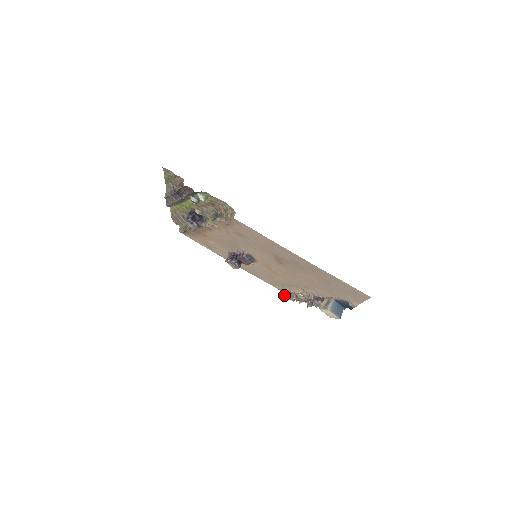
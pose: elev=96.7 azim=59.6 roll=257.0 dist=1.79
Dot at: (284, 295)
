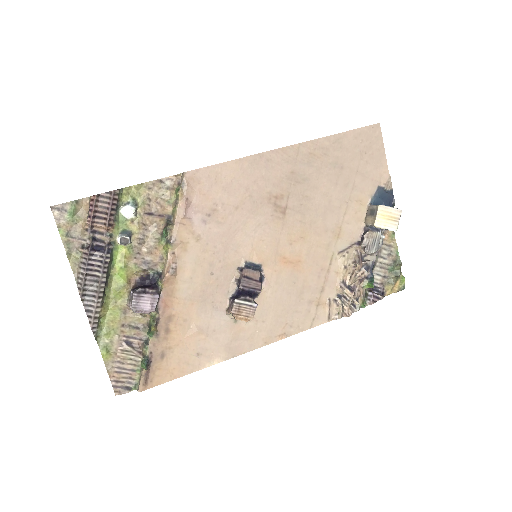
Dot at: (340, 316)
